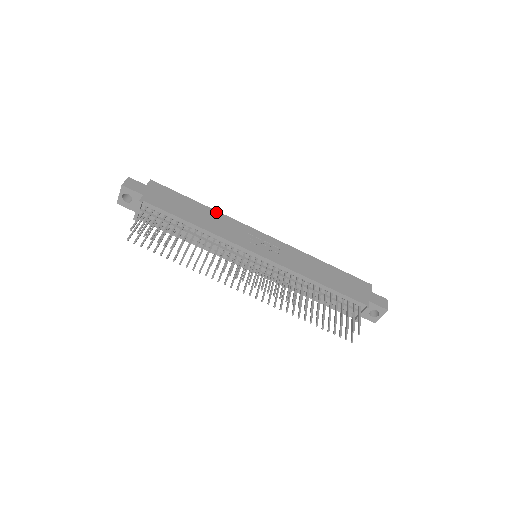
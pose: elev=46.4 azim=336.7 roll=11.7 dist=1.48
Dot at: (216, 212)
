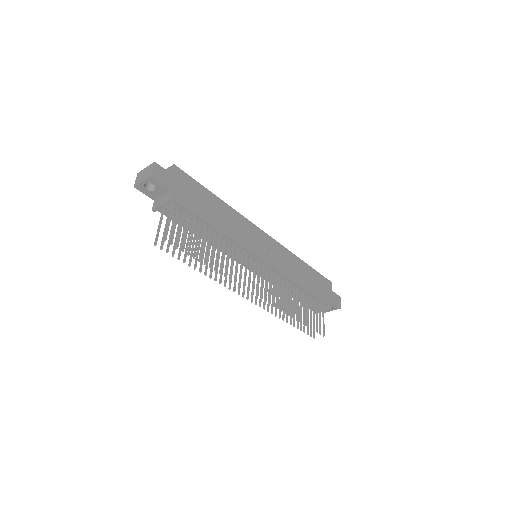
Dot at: (230, 208)
